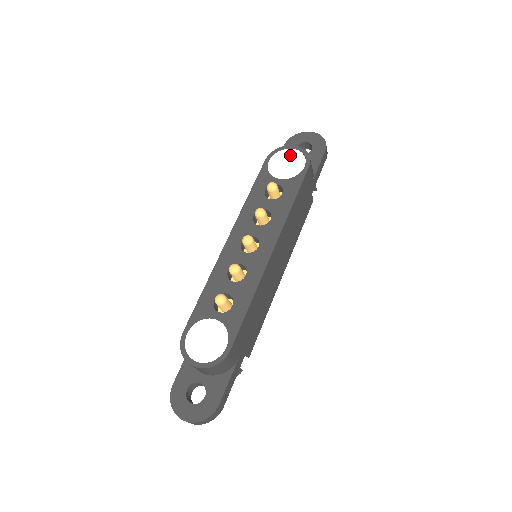
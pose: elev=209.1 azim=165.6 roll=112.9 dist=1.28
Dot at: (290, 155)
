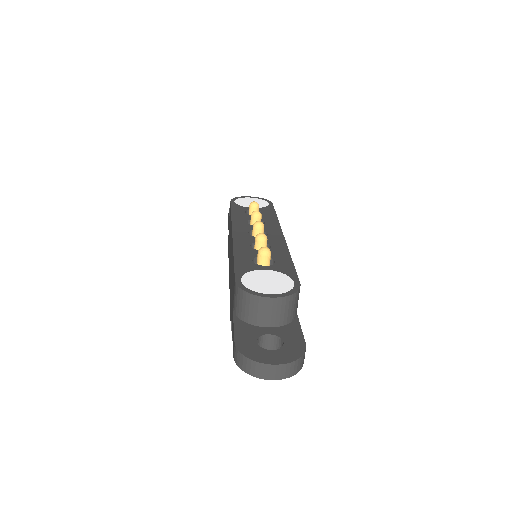
Dot at: (251, 199)
